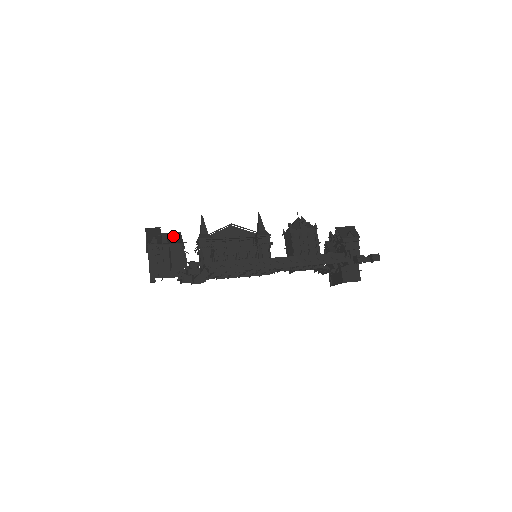
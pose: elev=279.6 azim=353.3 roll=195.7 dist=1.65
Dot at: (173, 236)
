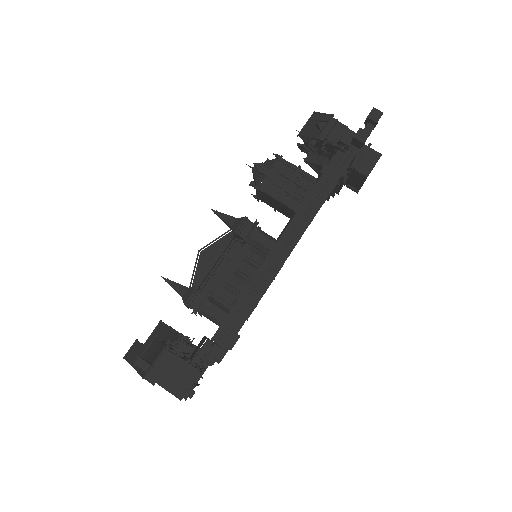
Dot at: (150, 347)
